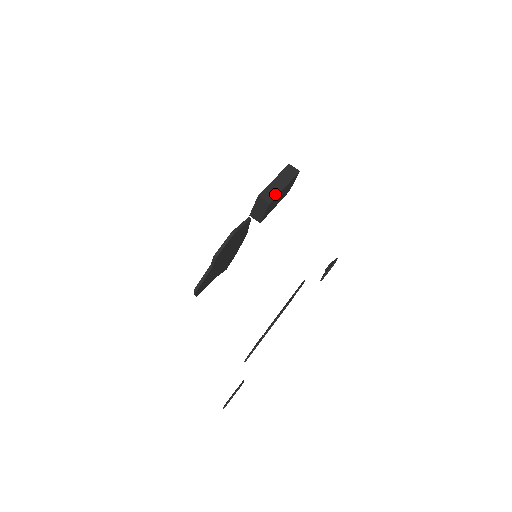
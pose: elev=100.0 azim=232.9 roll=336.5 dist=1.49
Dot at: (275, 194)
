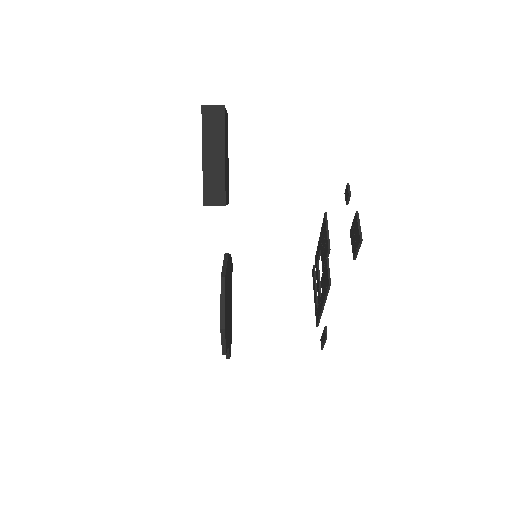
Dot at: (221, 183)
